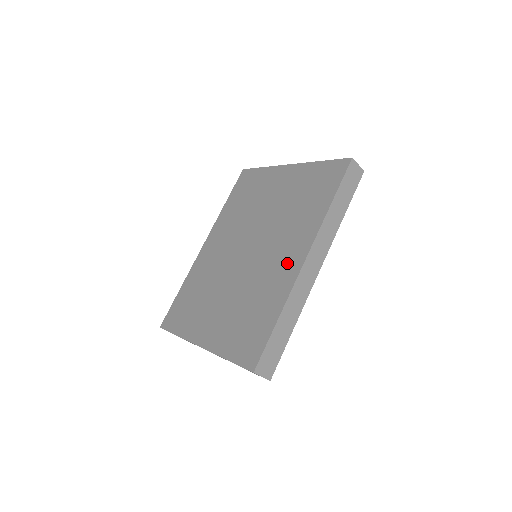
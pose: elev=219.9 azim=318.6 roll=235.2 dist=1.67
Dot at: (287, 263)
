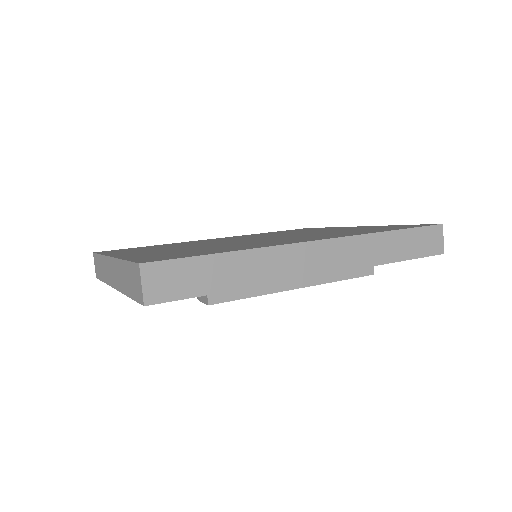
Dot at: occluded
